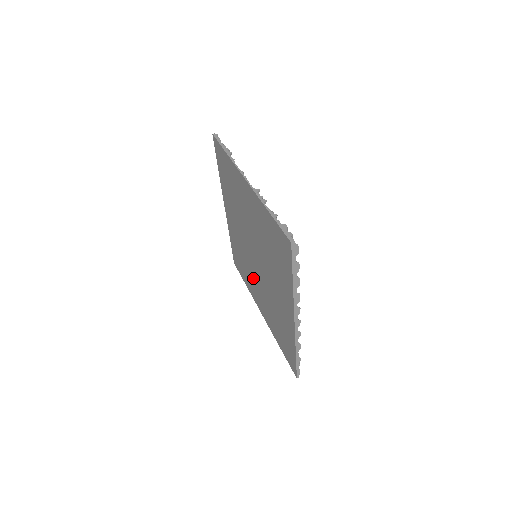
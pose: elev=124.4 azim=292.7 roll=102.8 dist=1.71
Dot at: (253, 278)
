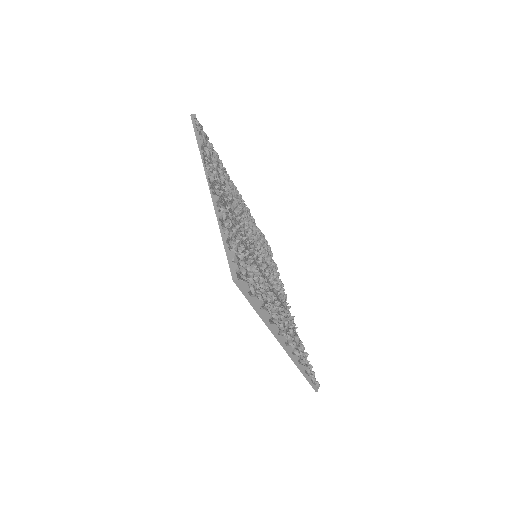
Dot at: occluded
